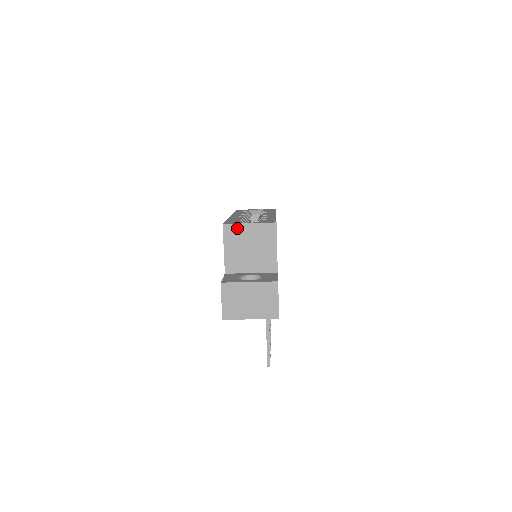
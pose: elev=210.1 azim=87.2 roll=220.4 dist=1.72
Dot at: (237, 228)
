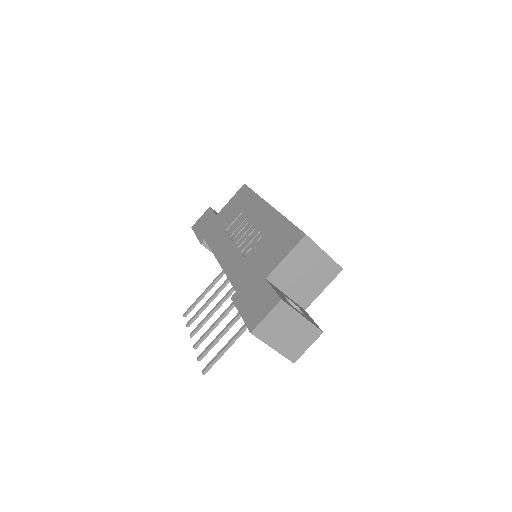
Dot at: (313, 248)
